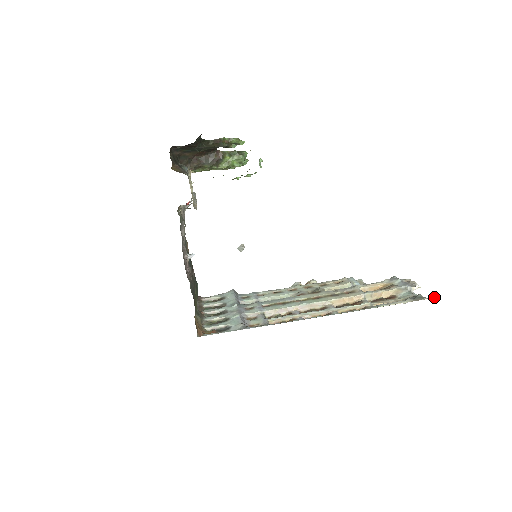
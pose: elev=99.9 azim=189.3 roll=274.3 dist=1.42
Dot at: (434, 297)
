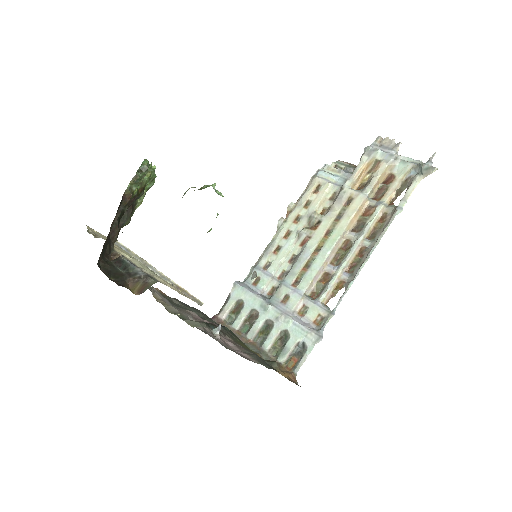
Dot at: (433, 154)
